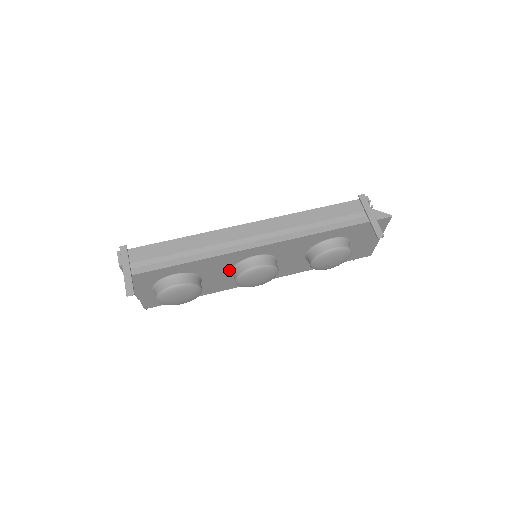
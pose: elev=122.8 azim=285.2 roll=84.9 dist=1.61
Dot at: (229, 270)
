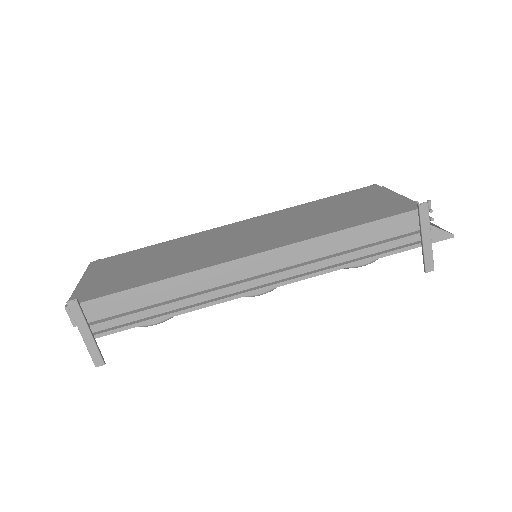
Dot at: occluded
